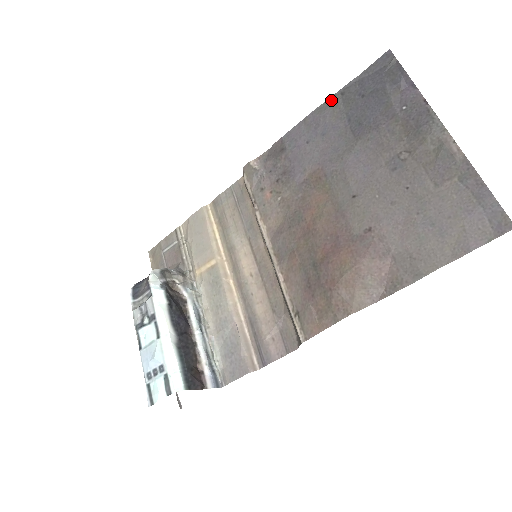
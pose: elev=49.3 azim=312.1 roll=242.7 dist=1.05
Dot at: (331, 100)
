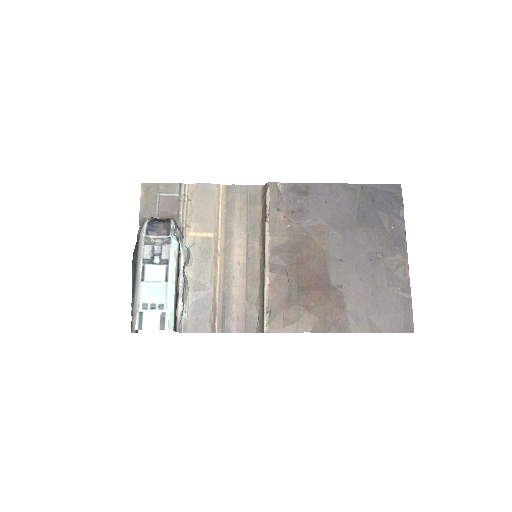
Dot at: (353, 186)
